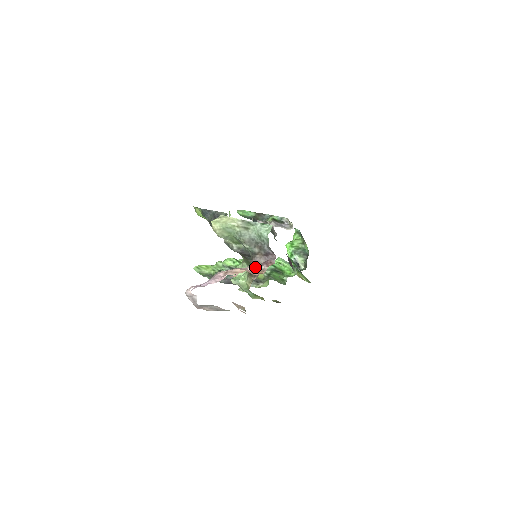
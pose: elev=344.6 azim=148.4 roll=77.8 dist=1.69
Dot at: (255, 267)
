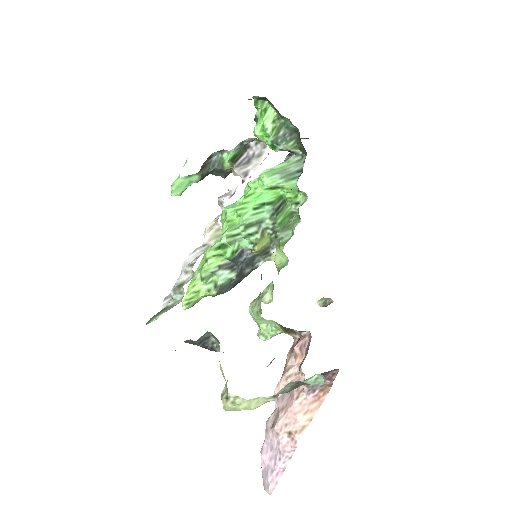
Dot at: (315, 388)
